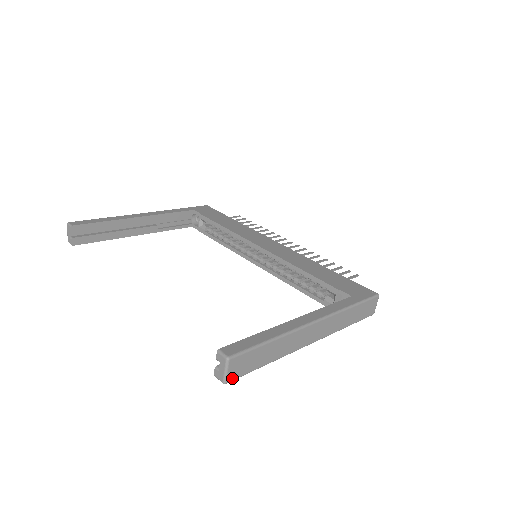
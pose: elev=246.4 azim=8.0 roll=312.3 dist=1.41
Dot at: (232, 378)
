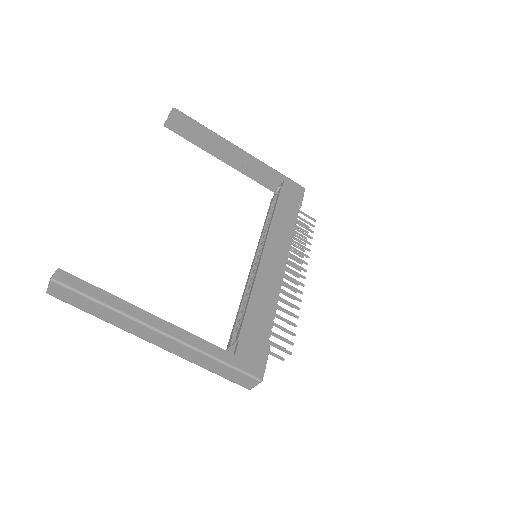
Dot at: (54, 295)
